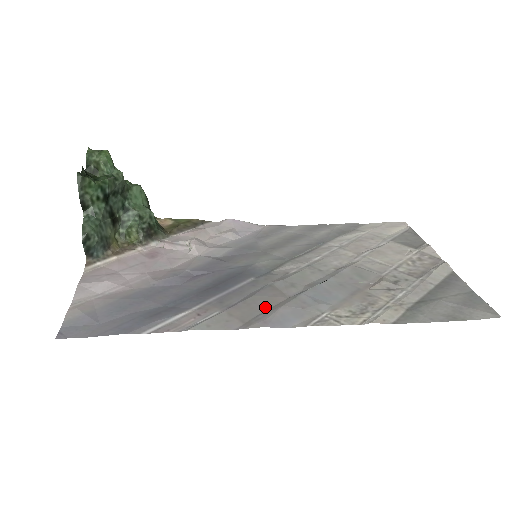
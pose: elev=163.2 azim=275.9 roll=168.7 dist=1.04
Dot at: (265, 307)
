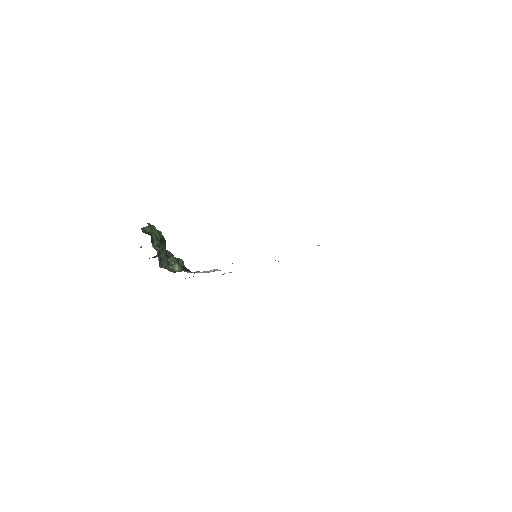
Dot at: occluded
